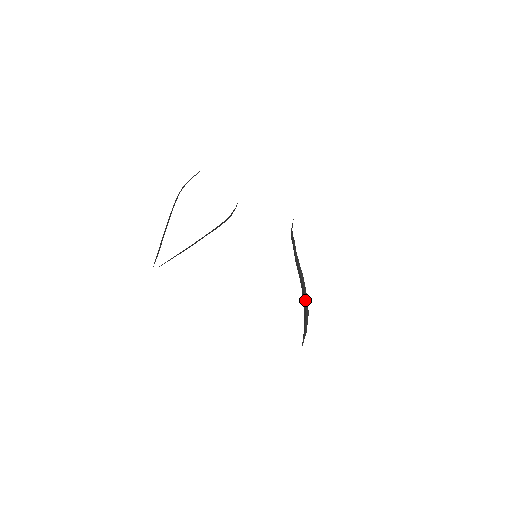
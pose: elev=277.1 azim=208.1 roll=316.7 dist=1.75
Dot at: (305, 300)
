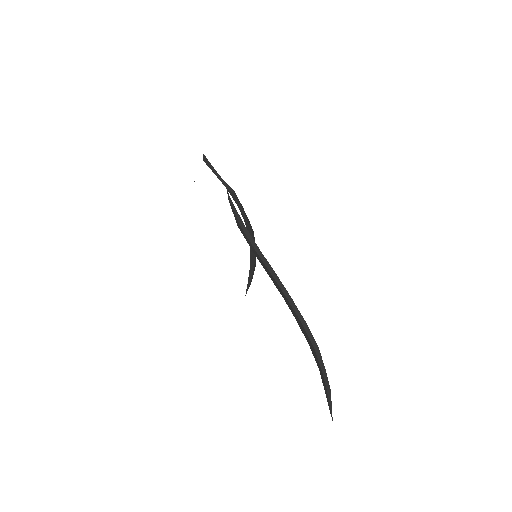
Dot at: occluded
